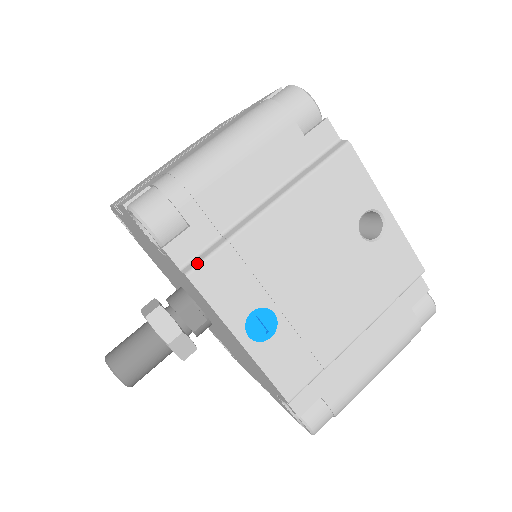
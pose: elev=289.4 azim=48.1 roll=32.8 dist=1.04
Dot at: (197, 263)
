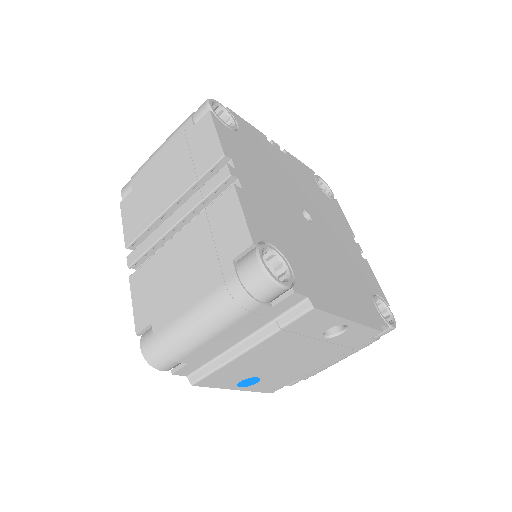
Dot at: (197, 379)
